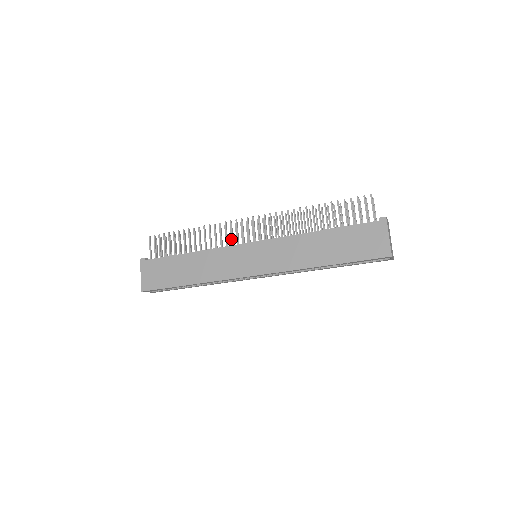
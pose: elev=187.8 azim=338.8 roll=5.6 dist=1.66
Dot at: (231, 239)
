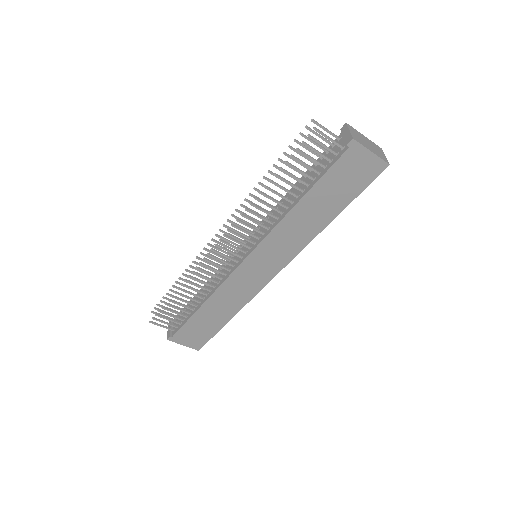
Dot at: occluded
